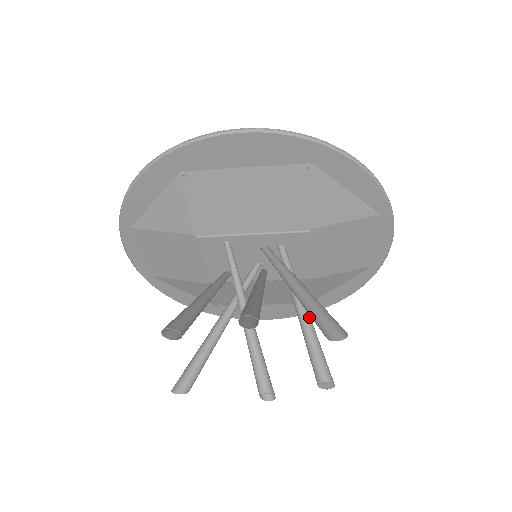
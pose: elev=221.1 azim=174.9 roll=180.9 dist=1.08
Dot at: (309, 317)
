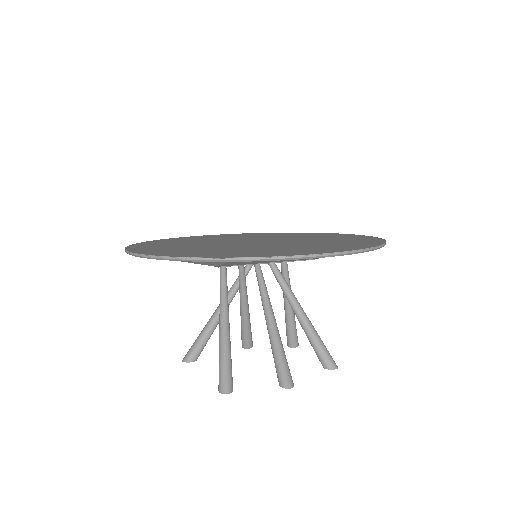
Dot at: occluded
